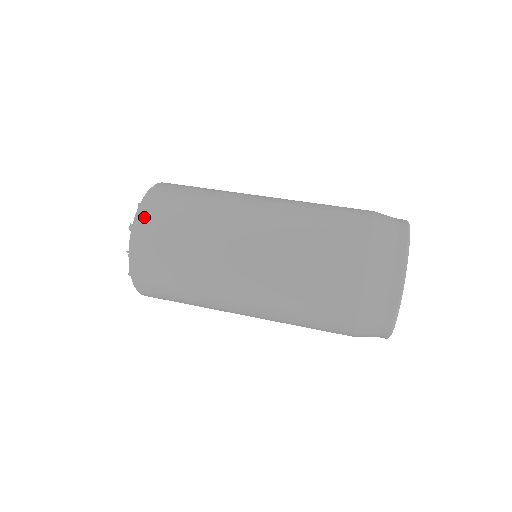
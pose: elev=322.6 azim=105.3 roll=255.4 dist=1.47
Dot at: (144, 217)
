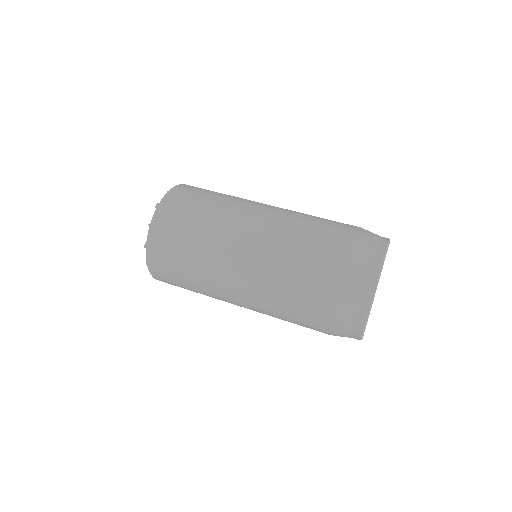
Dot at: (171, 198)
